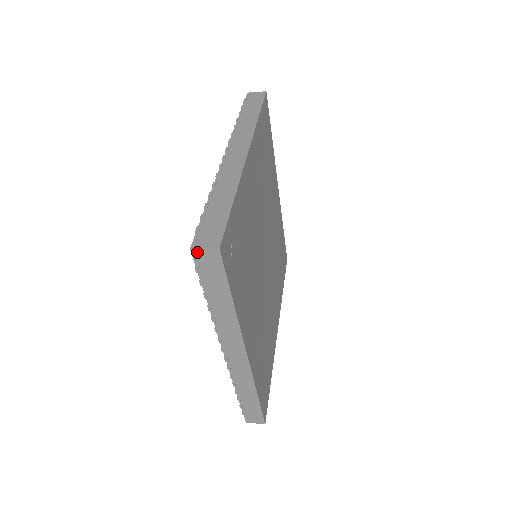
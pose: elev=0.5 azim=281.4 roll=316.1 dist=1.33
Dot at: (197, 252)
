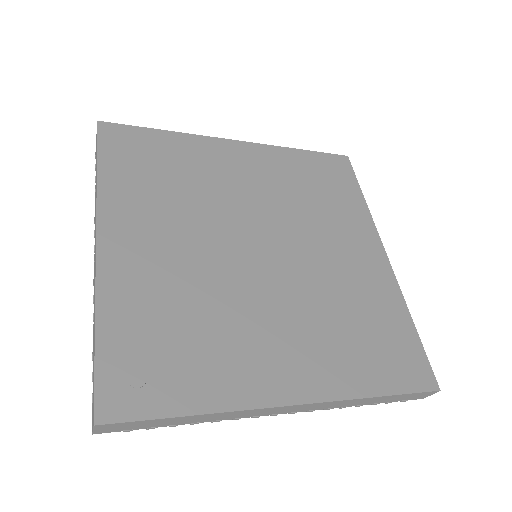
Dot at: (98, 432)
